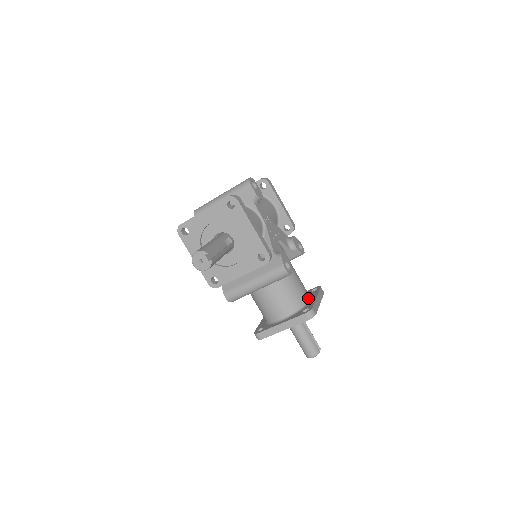
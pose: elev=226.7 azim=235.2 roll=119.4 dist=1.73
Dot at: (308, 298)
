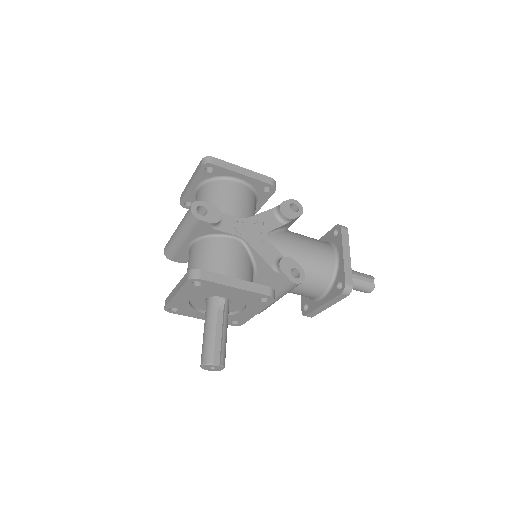
Dot at: (335, 260)
